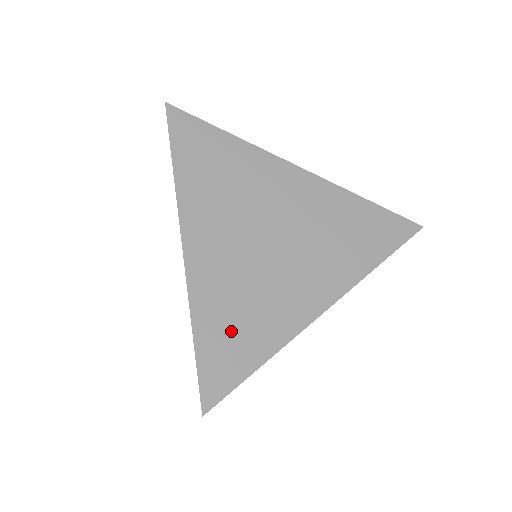
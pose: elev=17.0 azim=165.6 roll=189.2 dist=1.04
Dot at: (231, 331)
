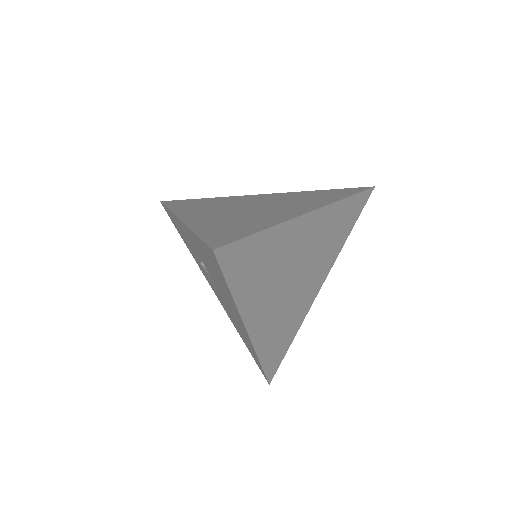
Dot at: (278, 344)
